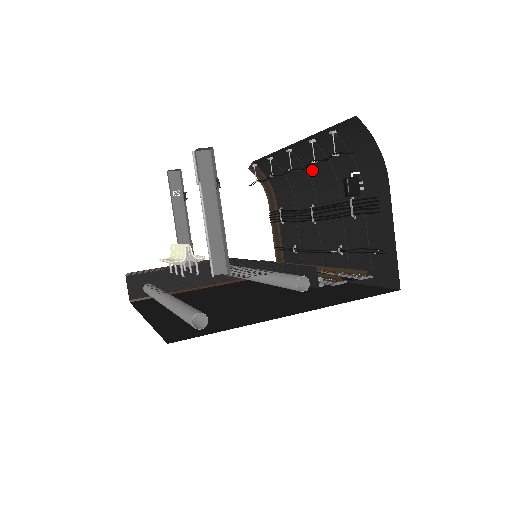
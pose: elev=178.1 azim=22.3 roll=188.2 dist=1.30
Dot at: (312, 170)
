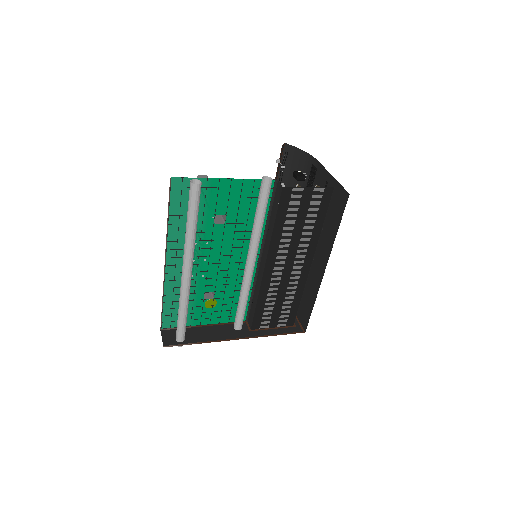
Dot at: occluded
